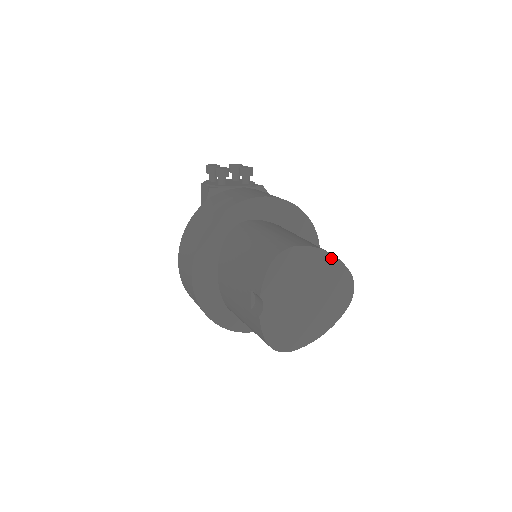
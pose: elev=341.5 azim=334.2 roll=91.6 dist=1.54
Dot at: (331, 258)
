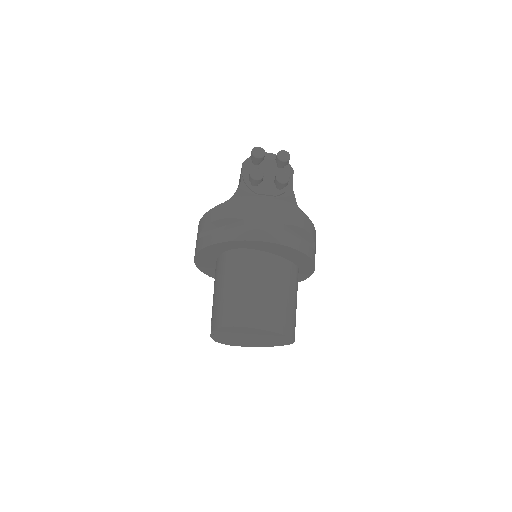
Dot at: (275, 333)
